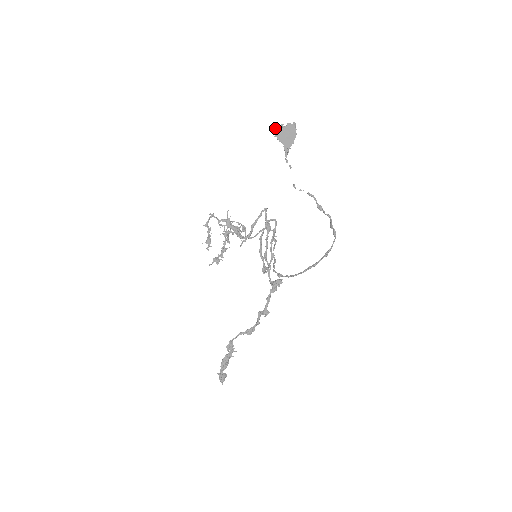
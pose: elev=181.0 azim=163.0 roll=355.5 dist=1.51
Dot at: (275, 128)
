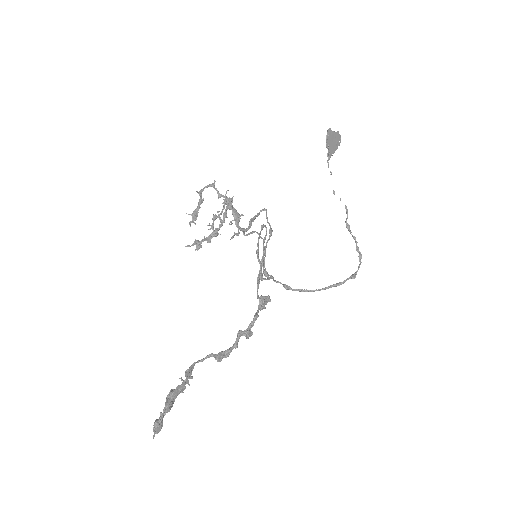
Dot at: occluded
